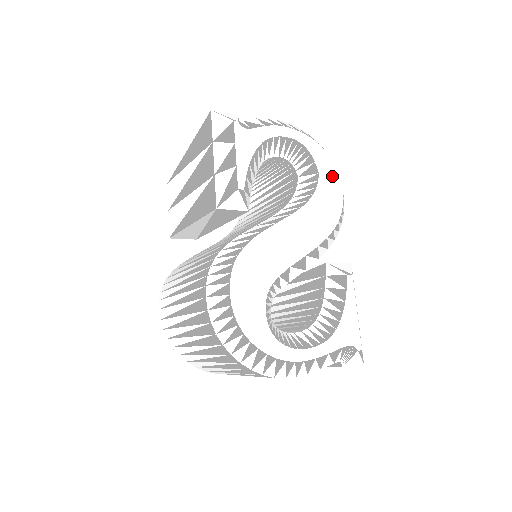
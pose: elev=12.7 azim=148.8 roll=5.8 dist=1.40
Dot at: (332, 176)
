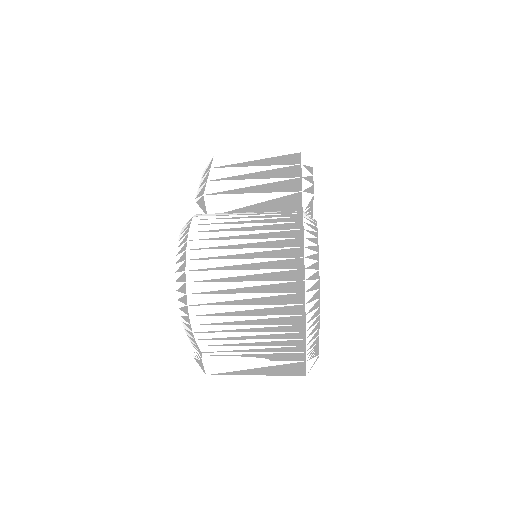
Dot at: occluded
